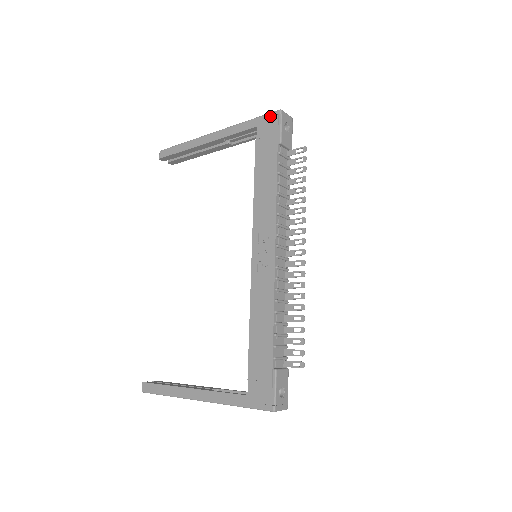
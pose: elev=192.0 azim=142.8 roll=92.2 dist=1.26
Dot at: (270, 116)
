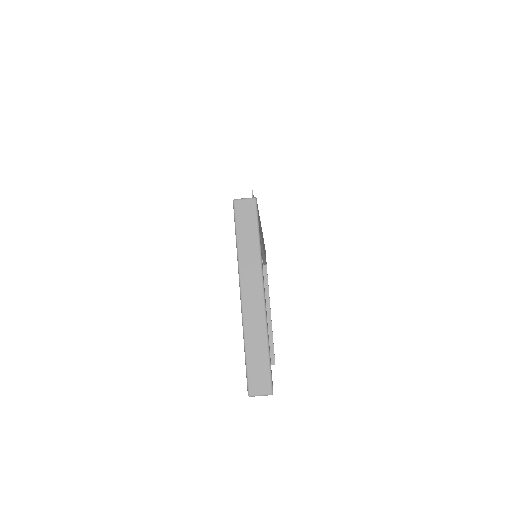
Dot at: occluded
